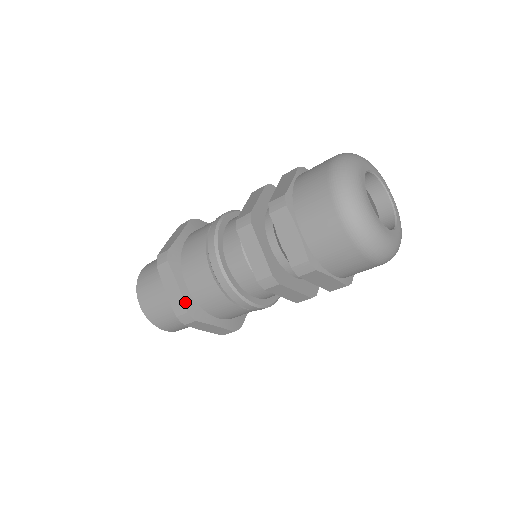
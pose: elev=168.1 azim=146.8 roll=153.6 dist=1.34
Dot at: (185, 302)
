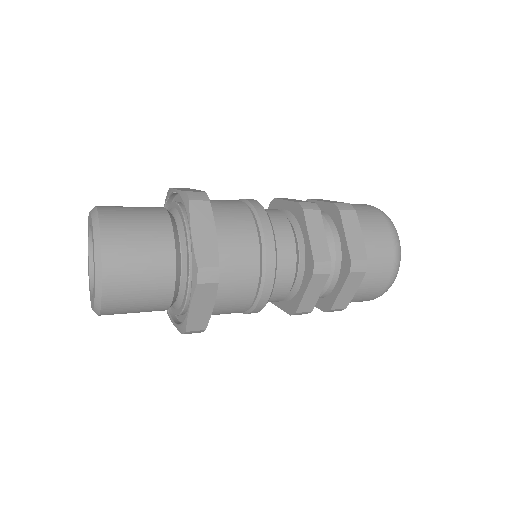
Dot at: (218, 254)
